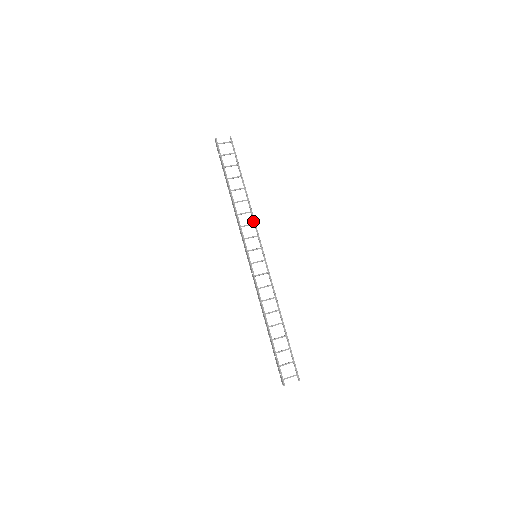
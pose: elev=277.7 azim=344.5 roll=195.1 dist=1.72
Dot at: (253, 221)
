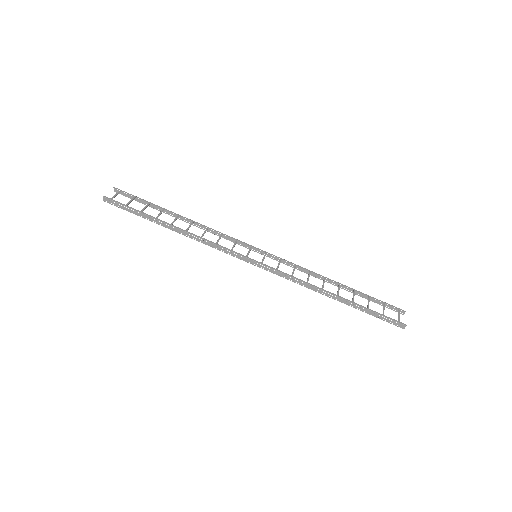
Dot at: (217, 235)
